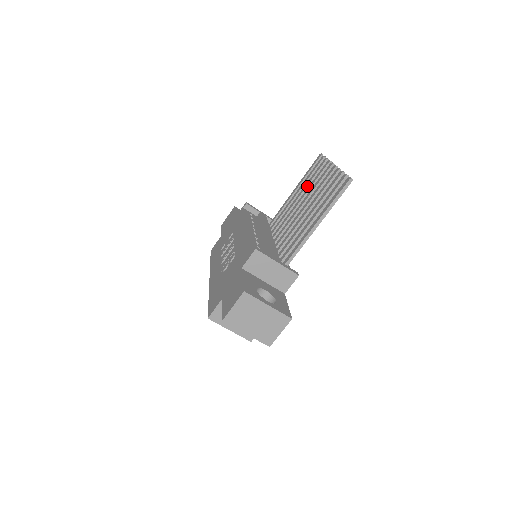
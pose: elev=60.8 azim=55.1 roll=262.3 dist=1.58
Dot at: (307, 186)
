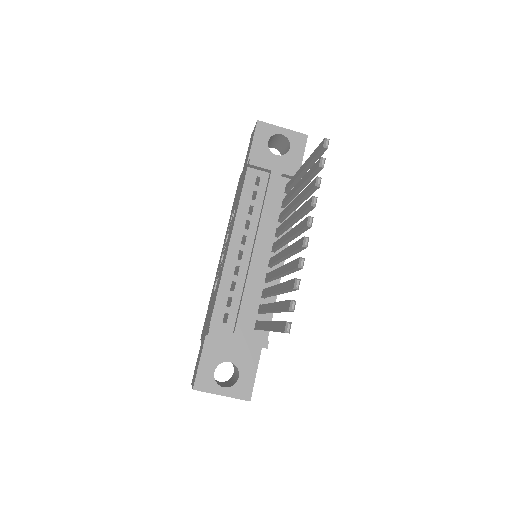
Dot at: (300, 200)
